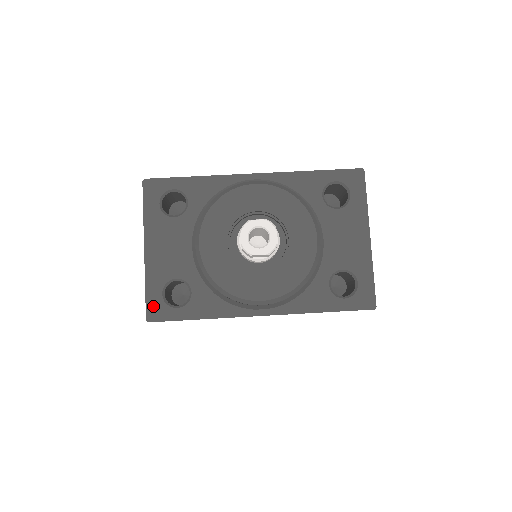
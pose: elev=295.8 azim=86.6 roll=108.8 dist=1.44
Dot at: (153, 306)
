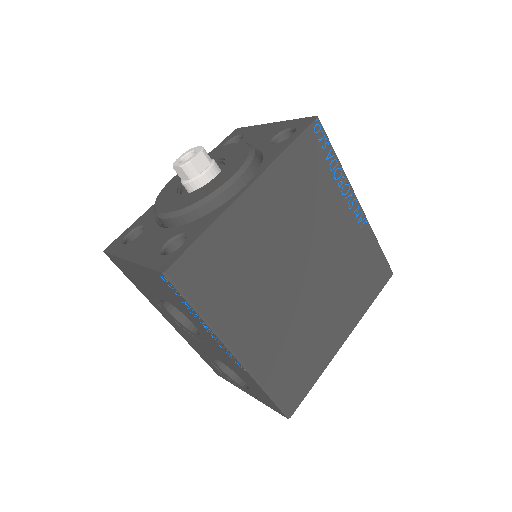
Dot at: (161, 264)
